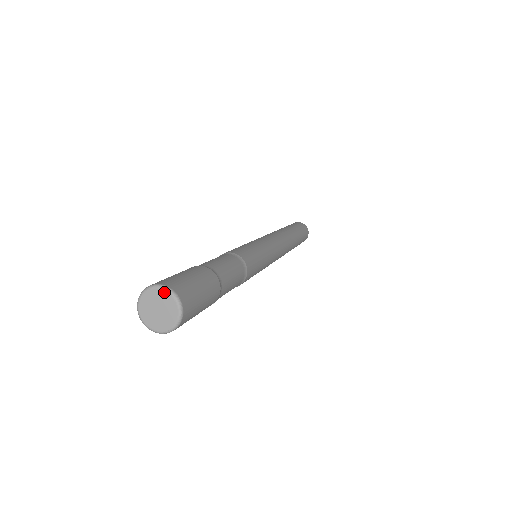
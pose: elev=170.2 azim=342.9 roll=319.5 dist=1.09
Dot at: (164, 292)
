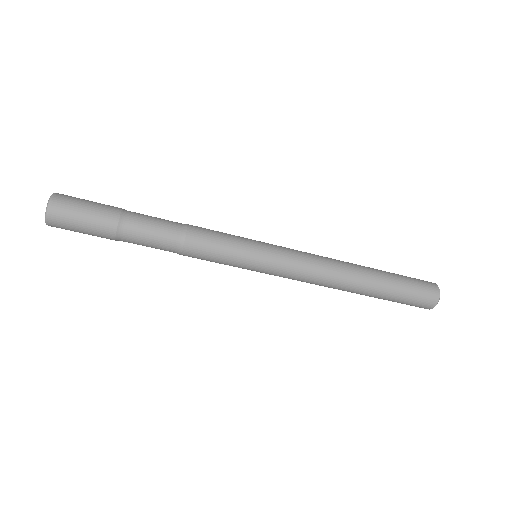
Dot at: occluded
